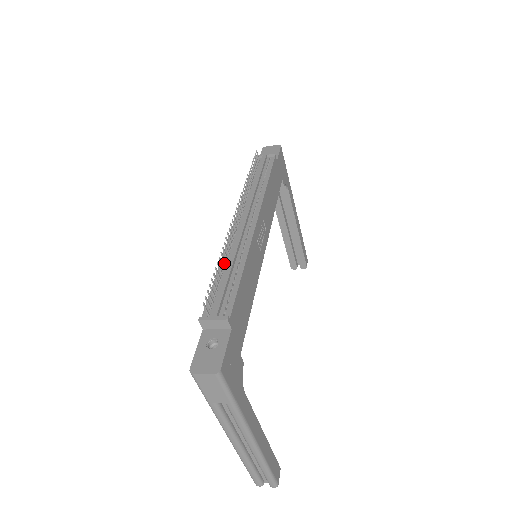
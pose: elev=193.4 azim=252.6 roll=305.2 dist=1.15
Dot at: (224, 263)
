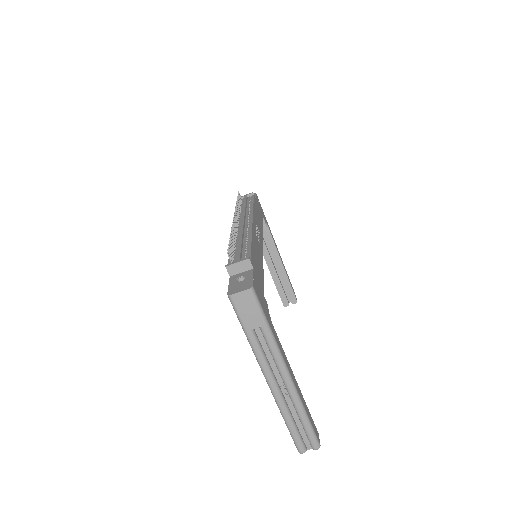
Dot at: (234, 242)
